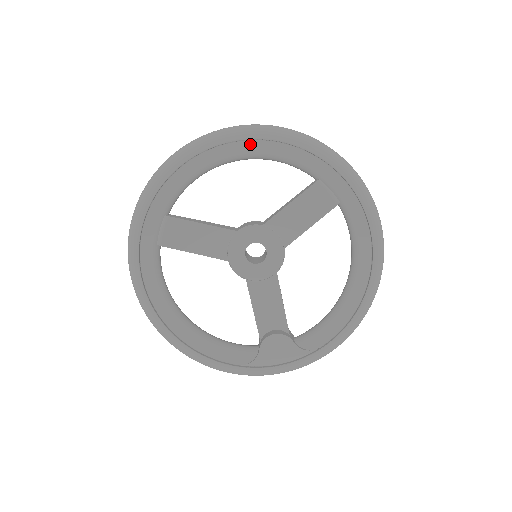
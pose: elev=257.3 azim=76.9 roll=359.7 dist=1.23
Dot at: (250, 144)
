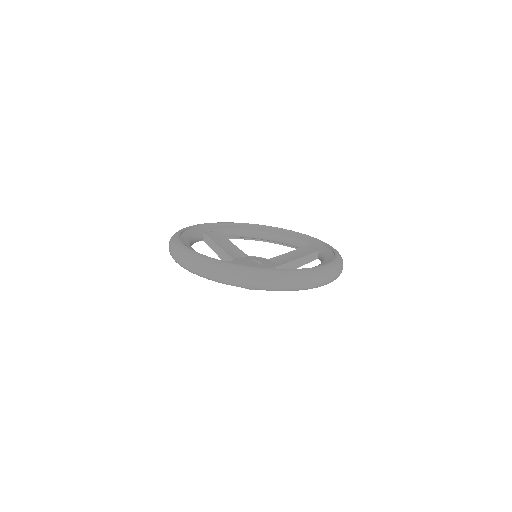
Dot at: (278, 231)
